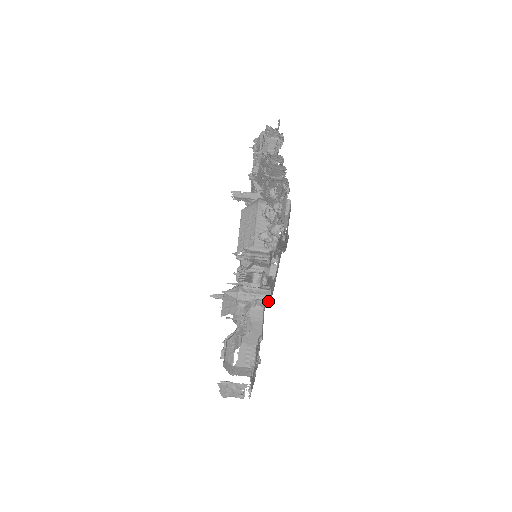
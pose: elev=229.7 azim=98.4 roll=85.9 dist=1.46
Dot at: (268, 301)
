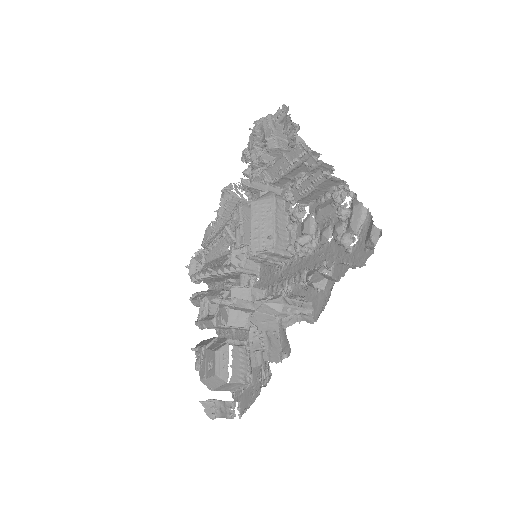
Dot at: (311, 316)
